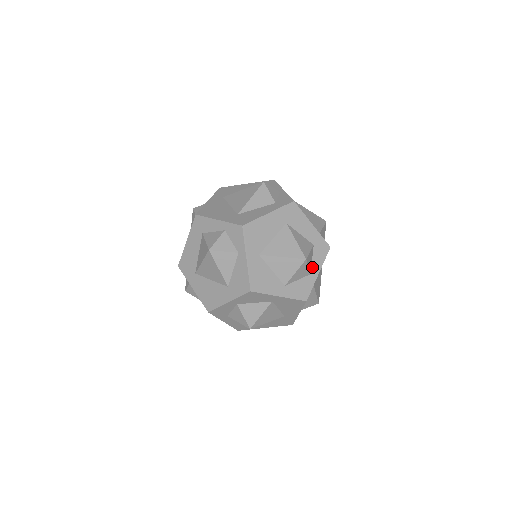
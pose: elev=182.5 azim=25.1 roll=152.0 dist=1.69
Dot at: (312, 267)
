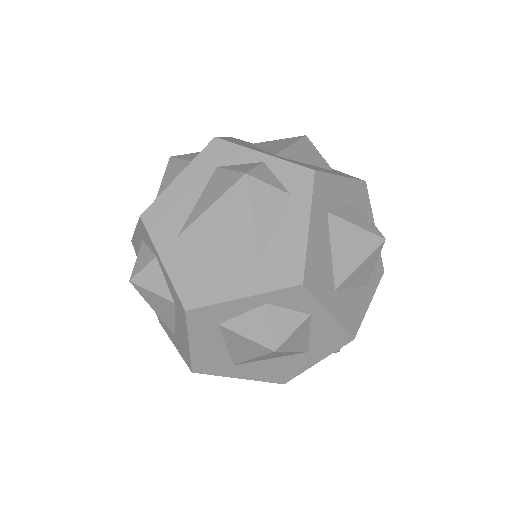
Dot at: occluded
